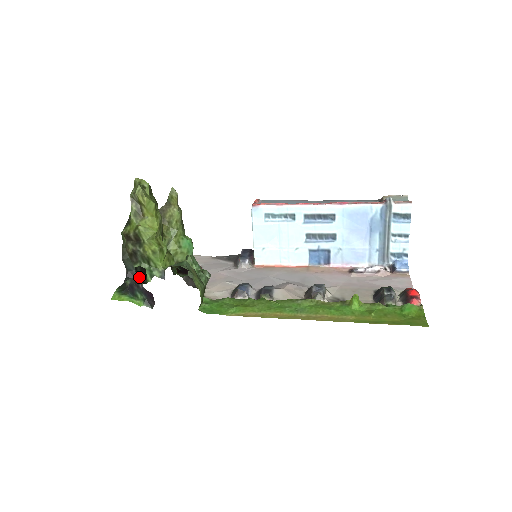
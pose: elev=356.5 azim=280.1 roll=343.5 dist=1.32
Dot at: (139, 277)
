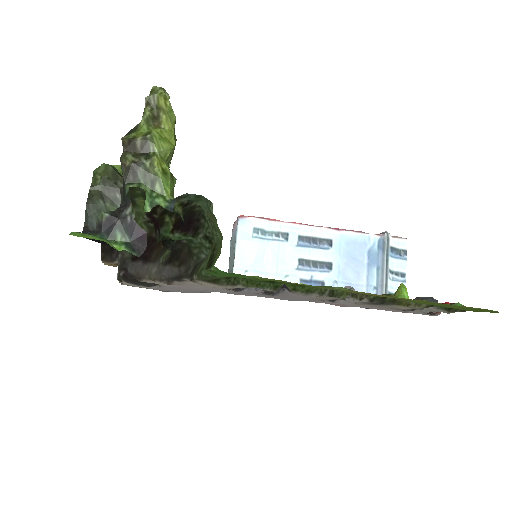
Dot at: occluded
